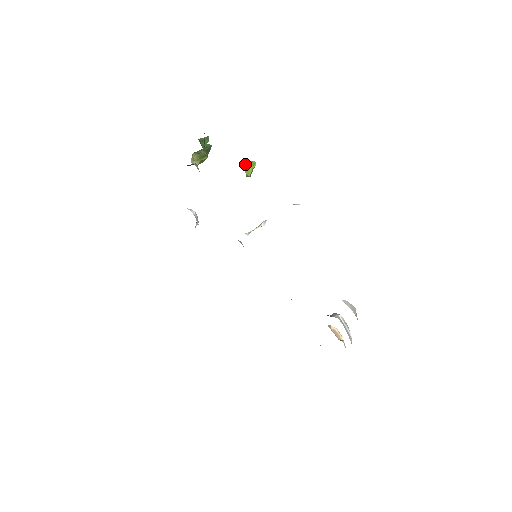
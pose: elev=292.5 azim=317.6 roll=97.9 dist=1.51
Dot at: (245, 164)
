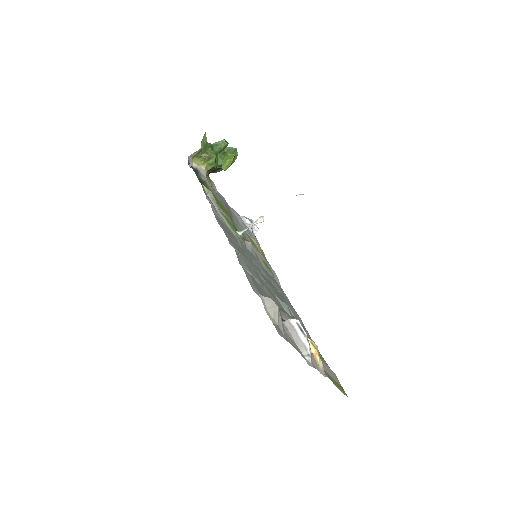
Dot at: (225, 158)
